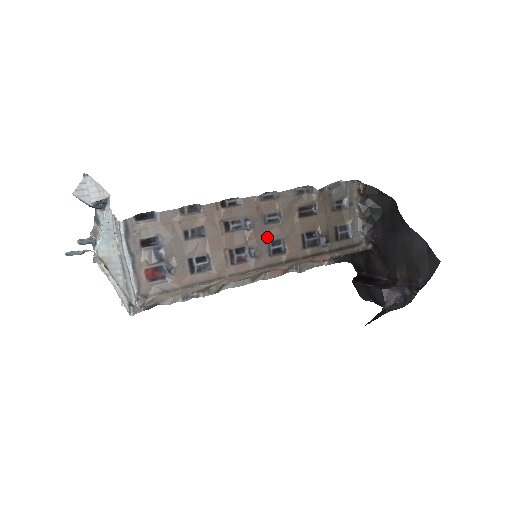
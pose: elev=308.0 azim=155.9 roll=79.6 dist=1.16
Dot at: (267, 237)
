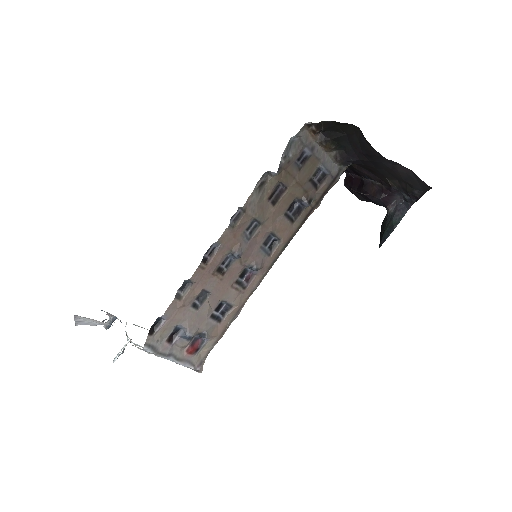
Dot at: (257, 245)
